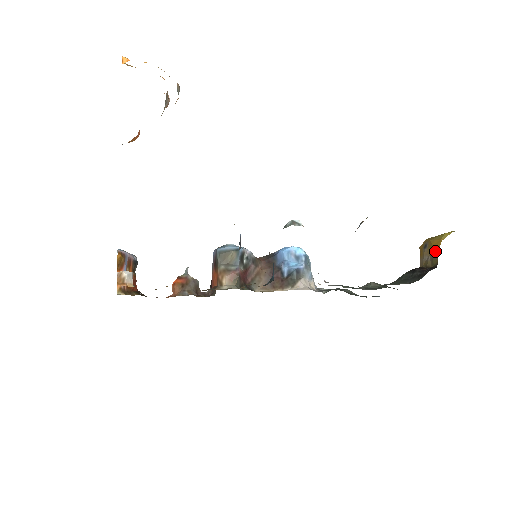
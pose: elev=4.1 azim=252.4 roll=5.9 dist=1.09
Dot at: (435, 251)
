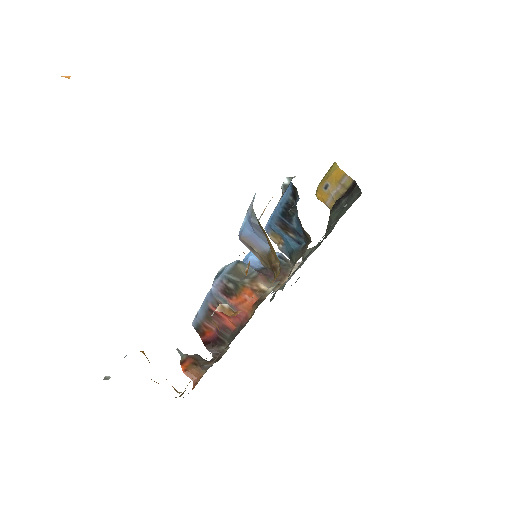
Dot at: (342, 177)
